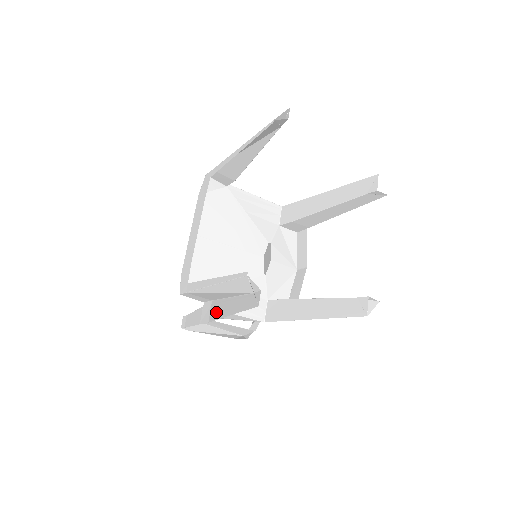
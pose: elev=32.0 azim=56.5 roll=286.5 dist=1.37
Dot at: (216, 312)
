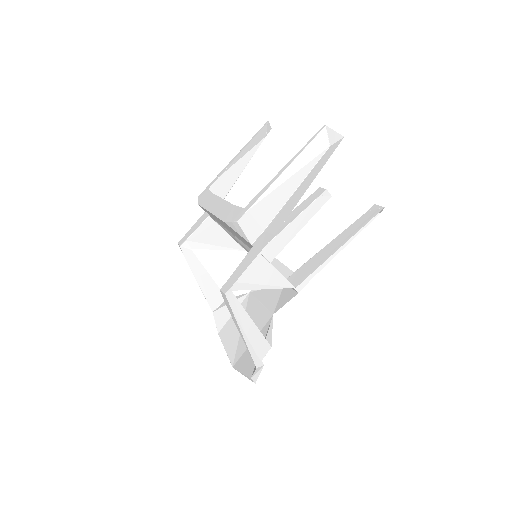
Dot at: (282, 217)
